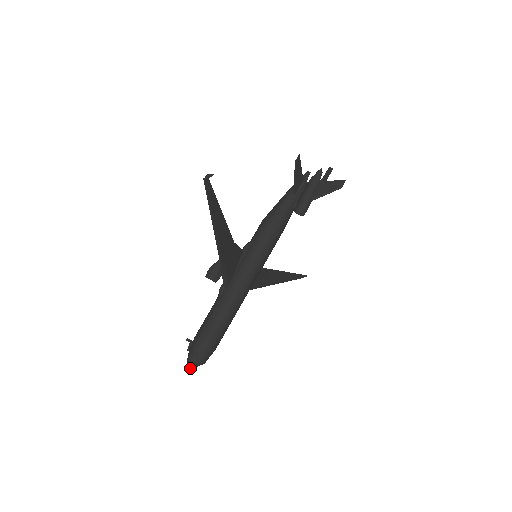
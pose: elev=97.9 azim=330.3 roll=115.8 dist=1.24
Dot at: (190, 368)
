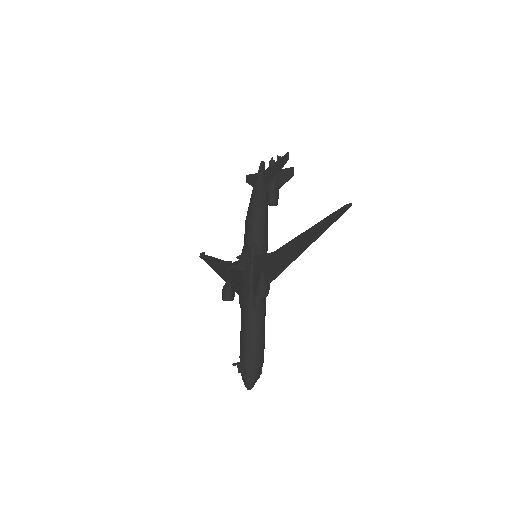
Dot at: occluded
